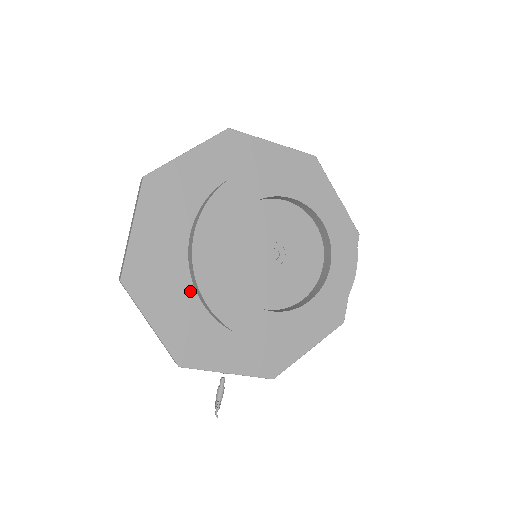
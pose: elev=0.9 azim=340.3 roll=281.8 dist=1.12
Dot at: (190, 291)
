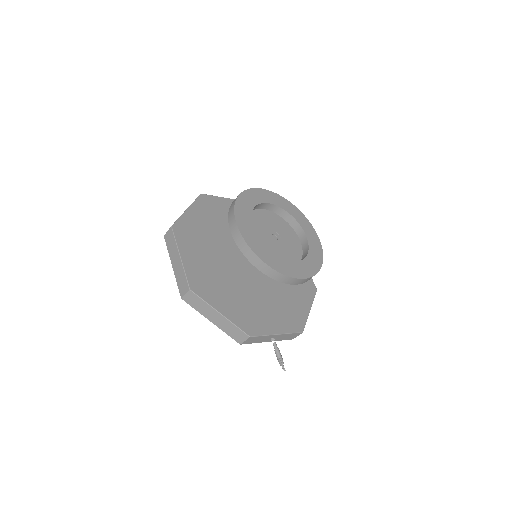
Dot at: (231, 288)
